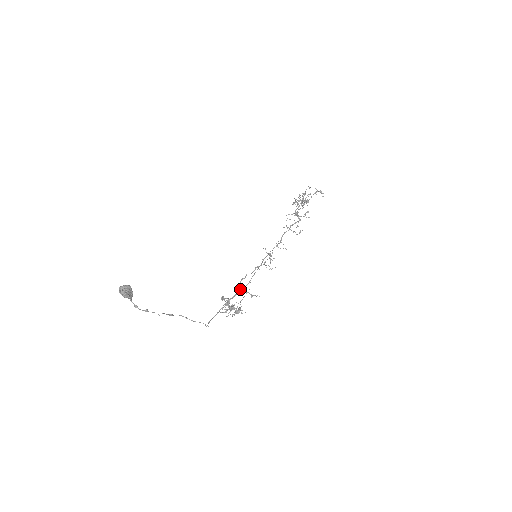
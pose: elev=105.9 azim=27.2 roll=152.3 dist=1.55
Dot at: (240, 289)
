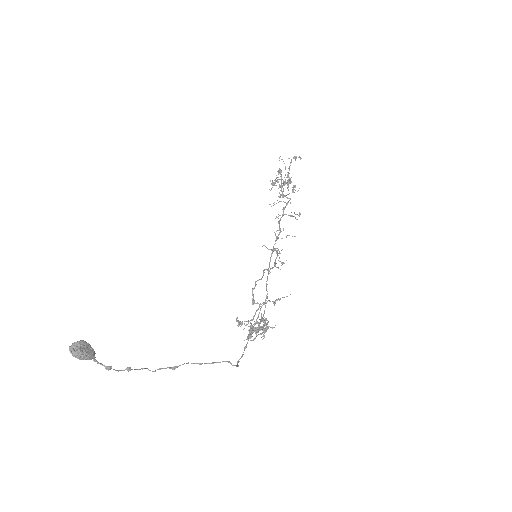
Dot at: occluded
